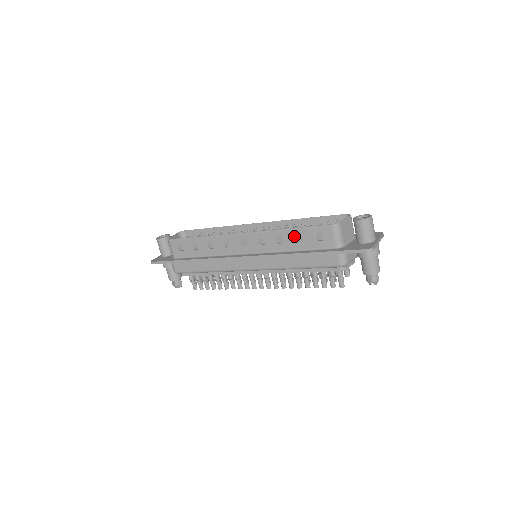
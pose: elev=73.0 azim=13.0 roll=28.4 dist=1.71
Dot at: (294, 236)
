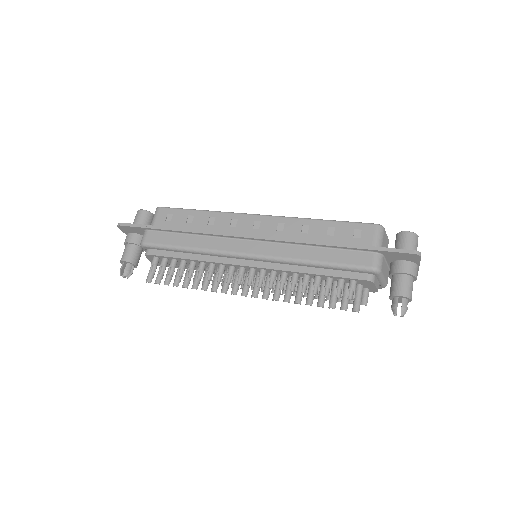
Dot at: (325, 228)
